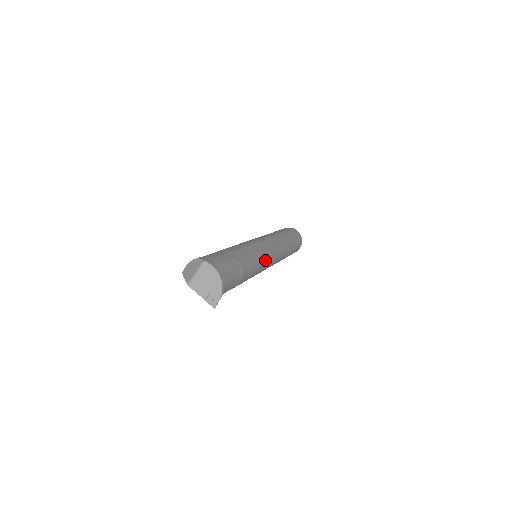
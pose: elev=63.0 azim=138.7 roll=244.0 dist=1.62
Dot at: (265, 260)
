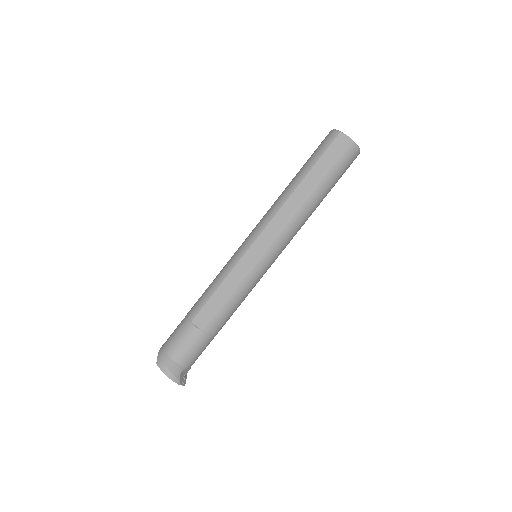
Dot at: (250, 279)
